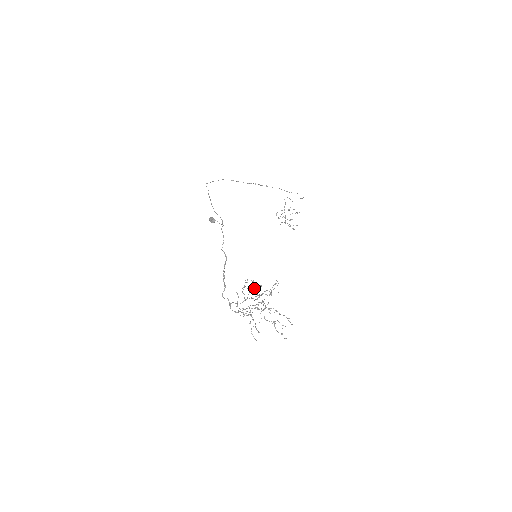
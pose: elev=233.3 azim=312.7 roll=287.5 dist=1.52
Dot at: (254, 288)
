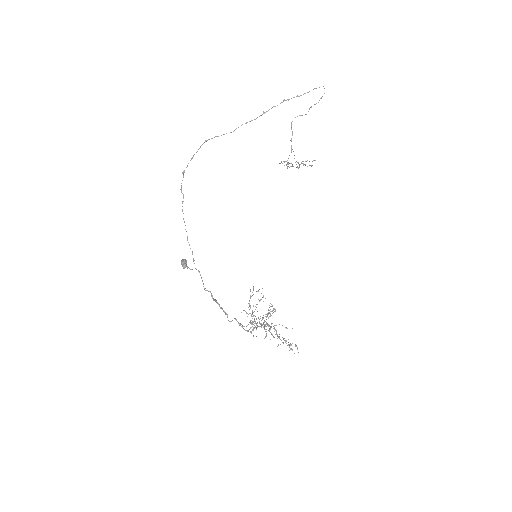
Dot at: (259, 301)
